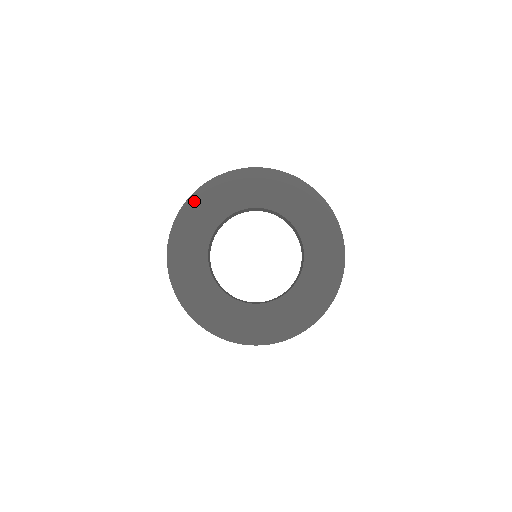
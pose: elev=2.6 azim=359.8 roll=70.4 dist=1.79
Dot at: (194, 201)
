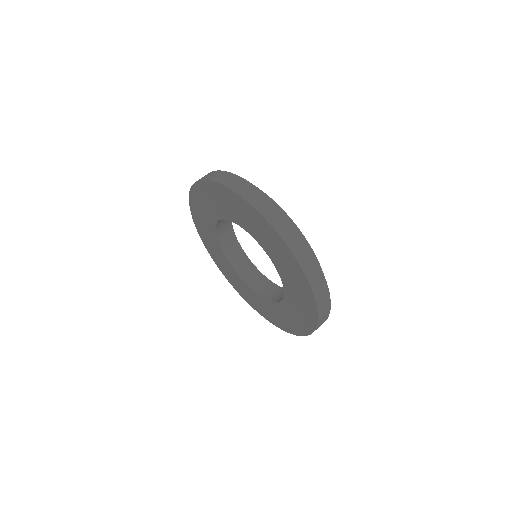
Dot at: (204, 186)
